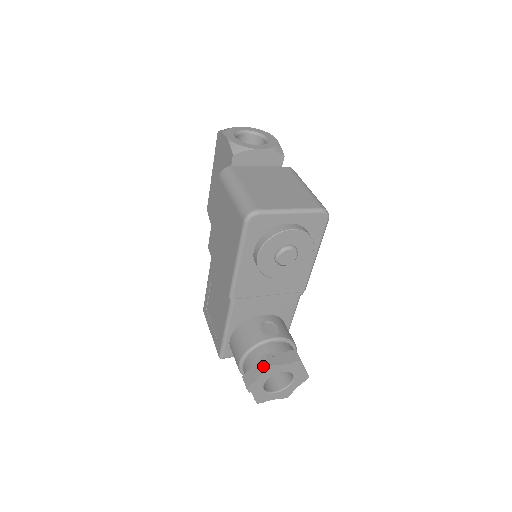
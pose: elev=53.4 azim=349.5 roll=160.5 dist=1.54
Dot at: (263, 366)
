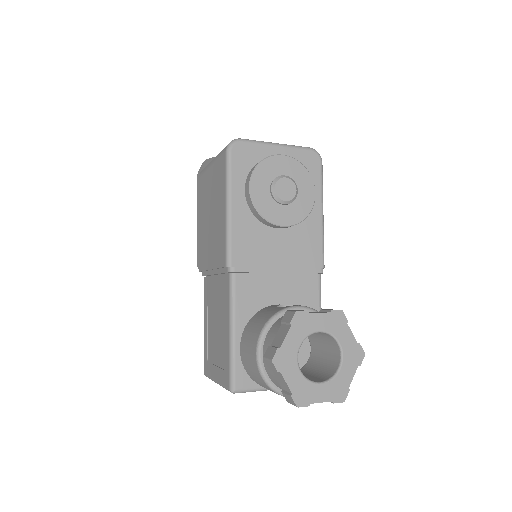
Dot at: (288, 318)
